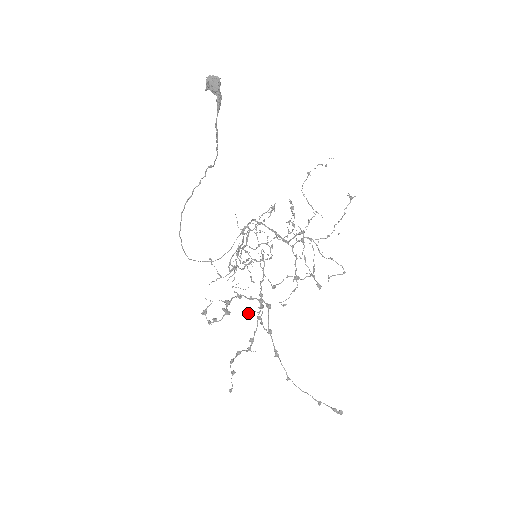
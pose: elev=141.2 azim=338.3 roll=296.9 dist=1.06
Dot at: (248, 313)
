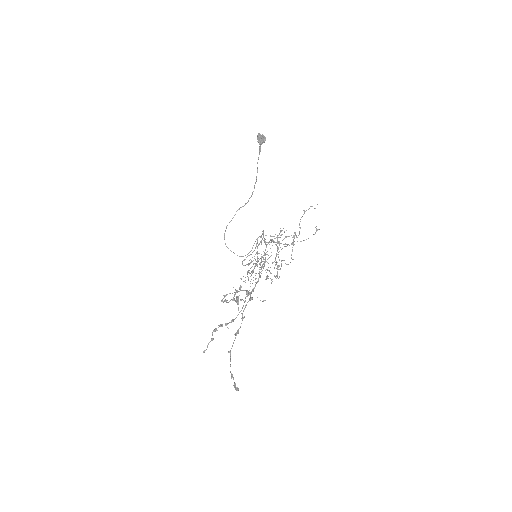
Dot at: (240, 300)
